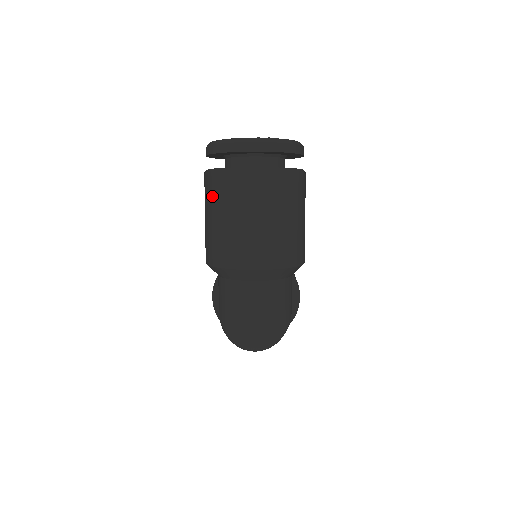
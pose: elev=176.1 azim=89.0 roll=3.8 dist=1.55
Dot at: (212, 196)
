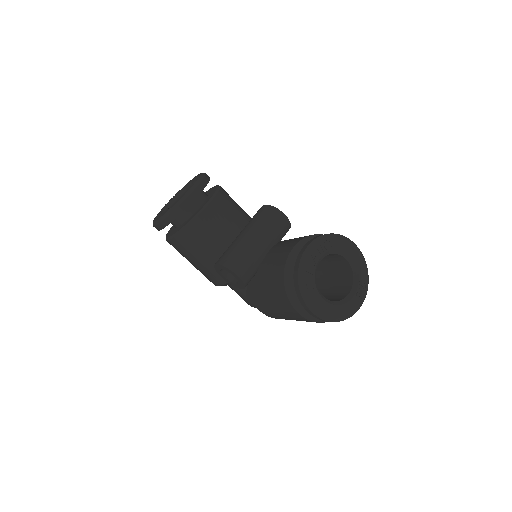
Dot at: occluded
